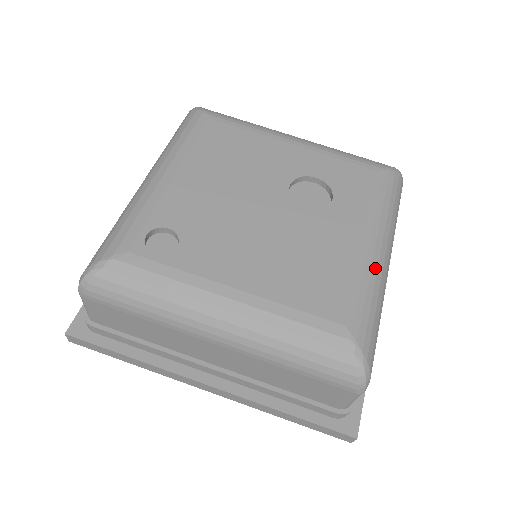
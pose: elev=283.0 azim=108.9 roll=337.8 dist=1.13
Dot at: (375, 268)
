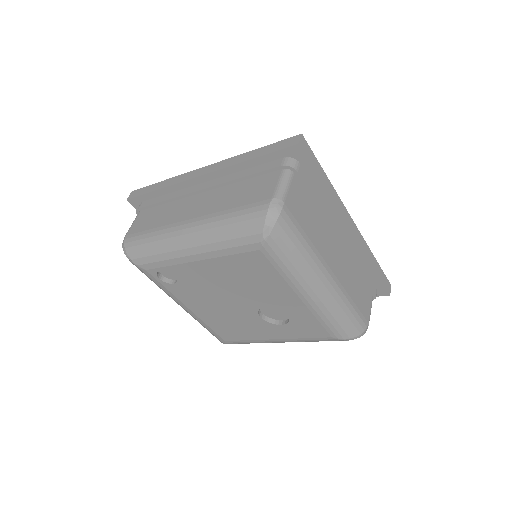
Dot at: occluded
